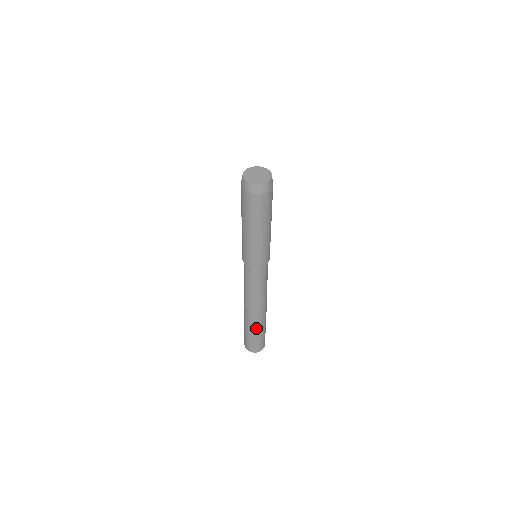
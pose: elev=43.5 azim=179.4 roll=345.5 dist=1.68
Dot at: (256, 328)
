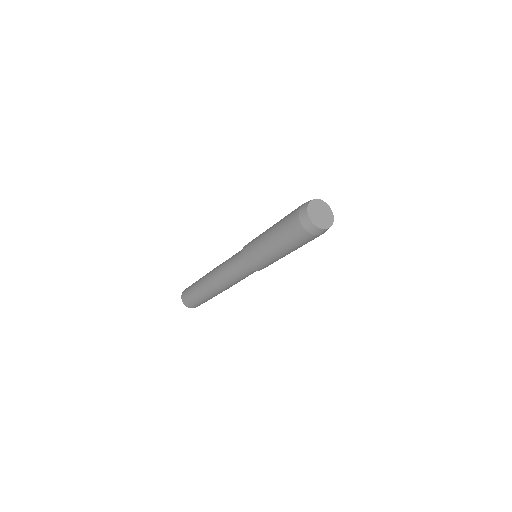
Dot at: occluded
